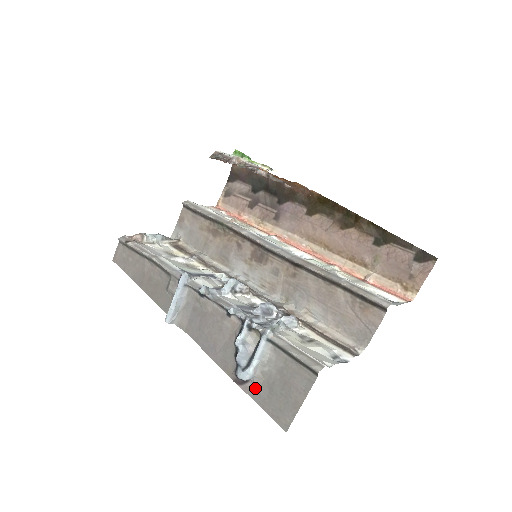
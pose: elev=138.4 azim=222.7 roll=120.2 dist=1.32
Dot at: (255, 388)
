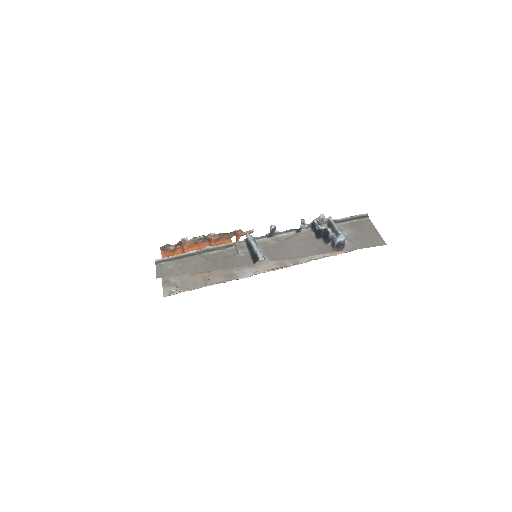
Dot at: (351, 244)
